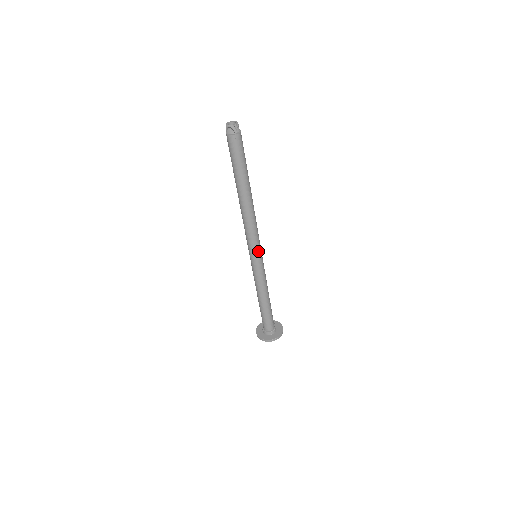
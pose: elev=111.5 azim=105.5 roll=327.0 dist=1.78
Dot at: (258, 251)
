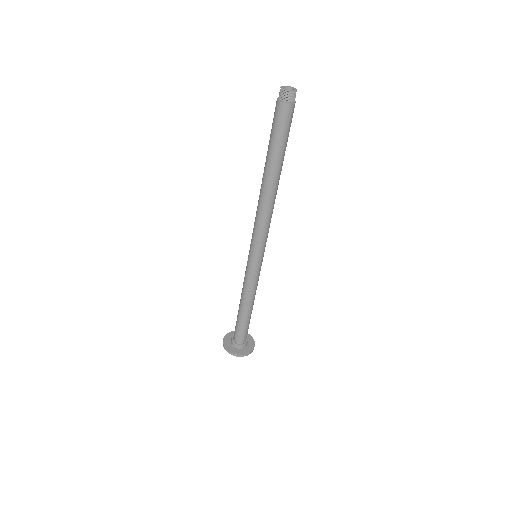
Dot at: (264, 249)
